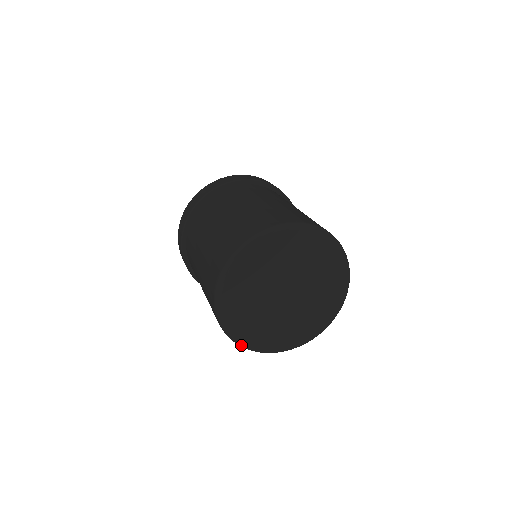
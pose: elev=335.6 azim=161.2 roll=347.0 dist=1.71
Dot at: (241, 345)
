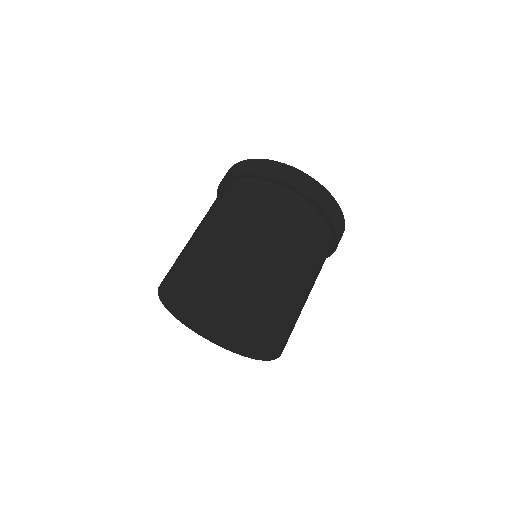
Dot at: (159, 296)
